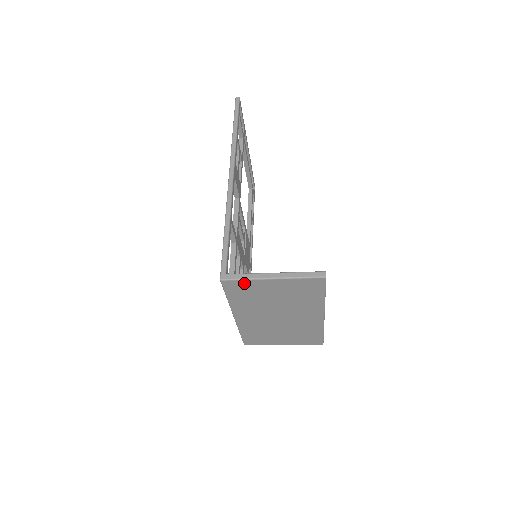
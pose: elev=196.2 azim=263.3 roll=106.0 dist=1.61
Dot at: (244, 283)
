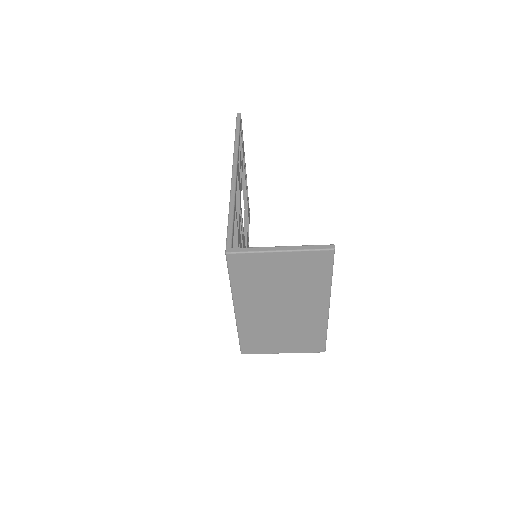
Dot at: (250, 258)
